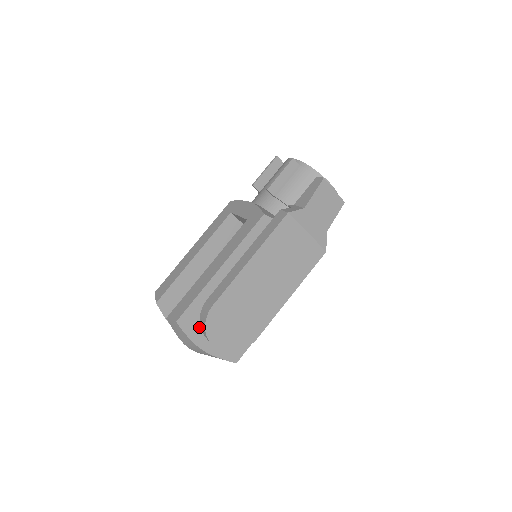
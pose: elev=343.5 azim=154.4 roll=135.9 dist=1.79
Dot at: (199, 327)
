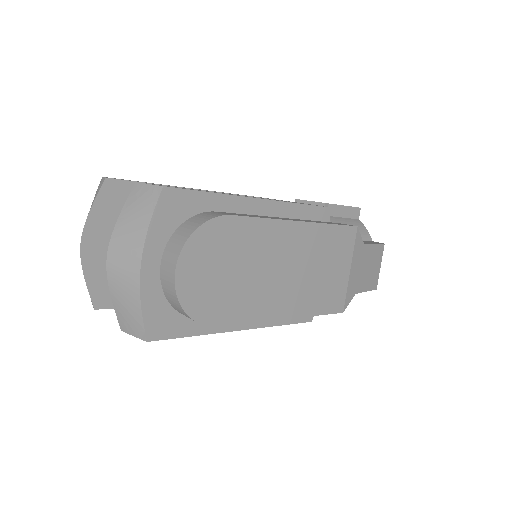
Dot at: (172, 231)
